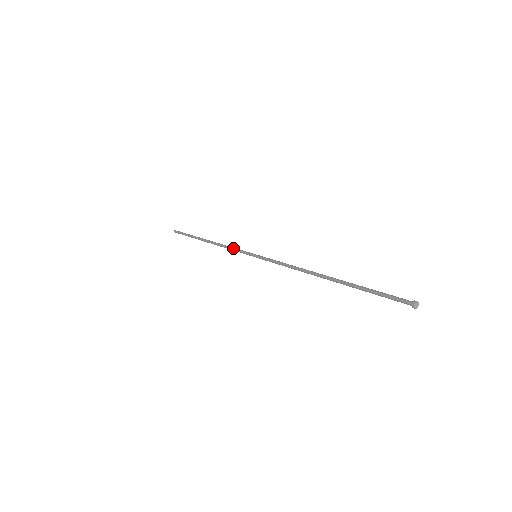
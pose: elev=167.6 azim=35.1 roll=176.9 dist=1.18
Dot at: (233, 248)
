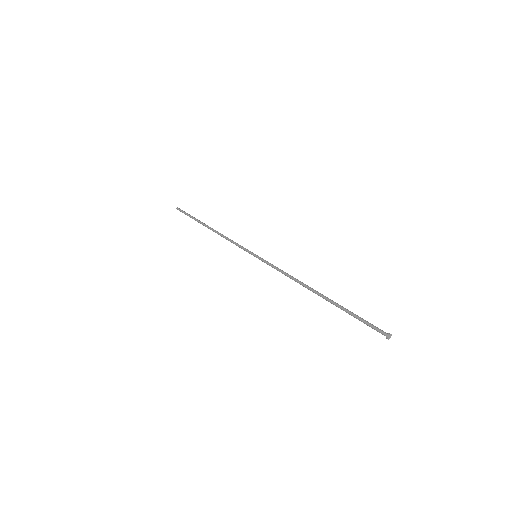
Dot at: occluded
